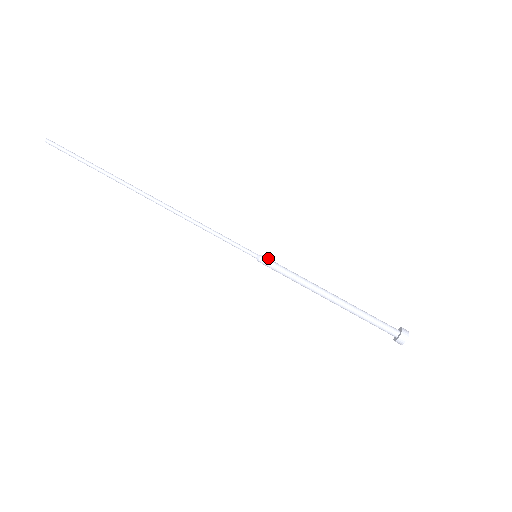
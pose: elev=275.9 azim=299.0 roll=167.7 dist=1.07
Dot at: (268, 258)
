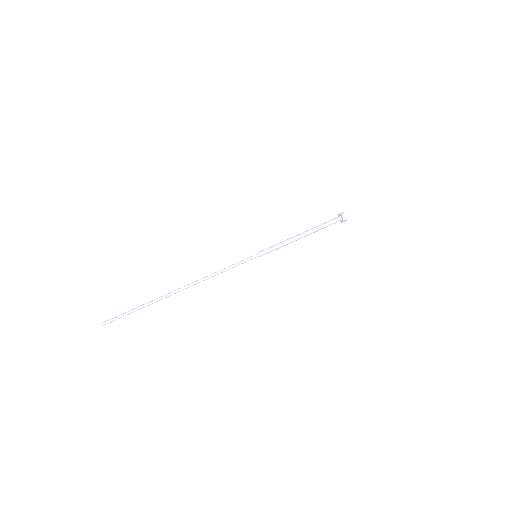
Dot at: (261, 252)
